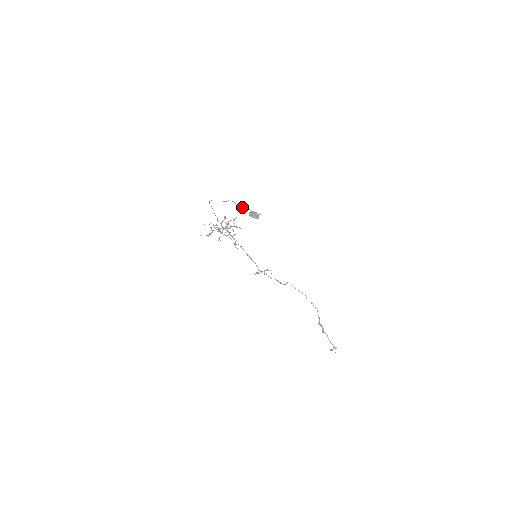
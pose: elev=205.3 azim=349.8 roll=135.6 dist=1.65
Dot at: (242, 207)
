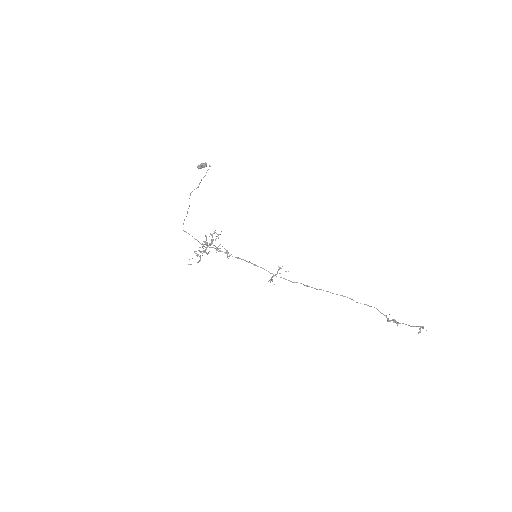
Dot at: occluded
